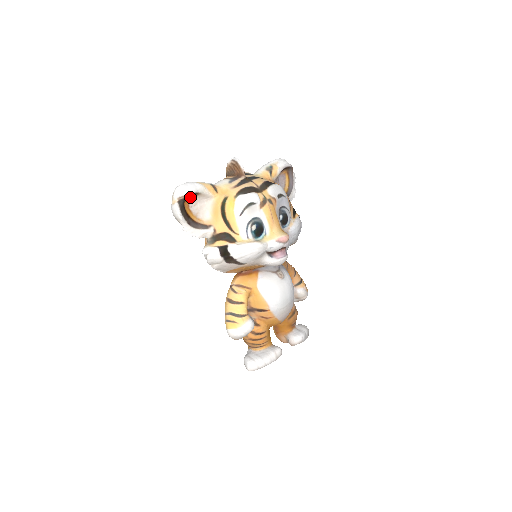
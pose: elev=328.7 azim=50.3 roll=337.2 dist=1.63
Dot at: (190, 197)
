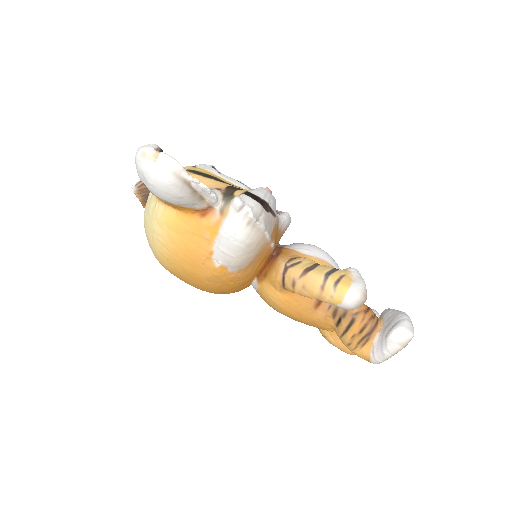
Dot at: occluded
